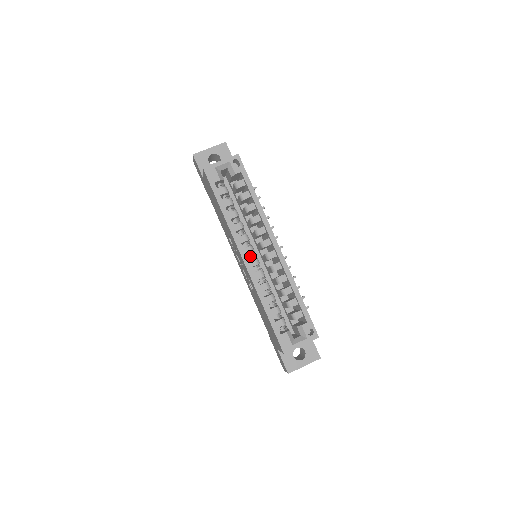
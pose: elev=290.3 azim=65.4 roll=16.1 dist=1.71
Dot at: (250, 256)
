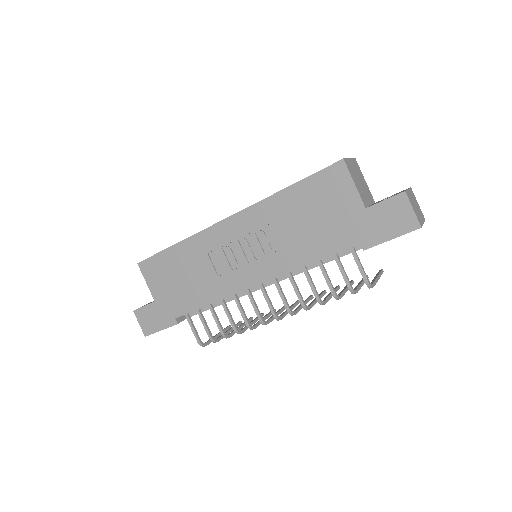
Dot at: occluded
